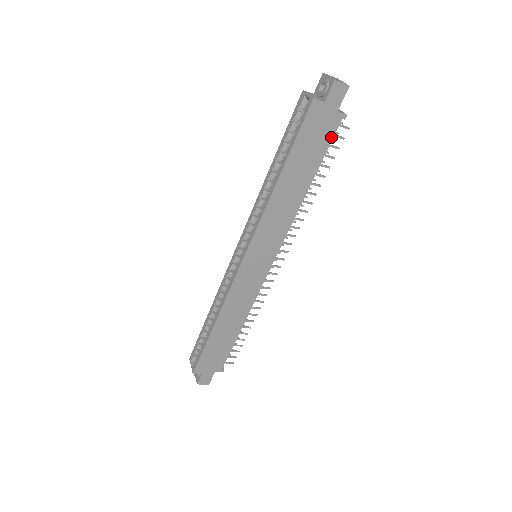
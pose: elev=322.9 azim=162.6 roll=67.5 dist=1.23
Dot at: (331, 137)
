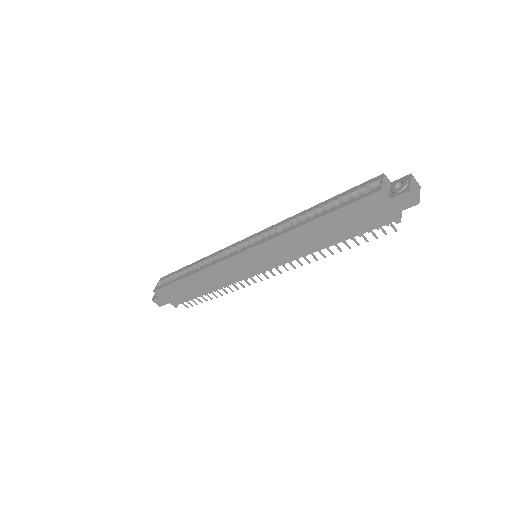
Dot at: (375, 227)
